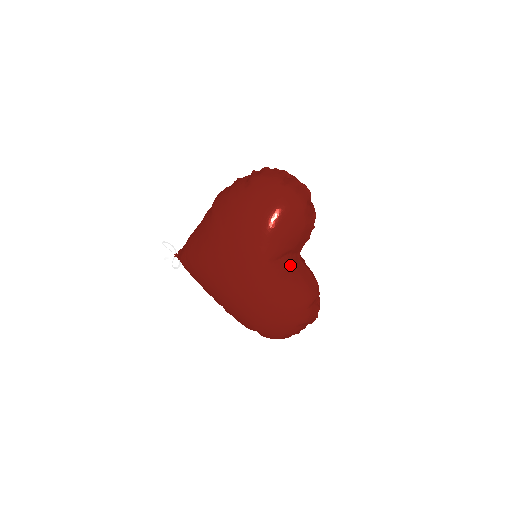
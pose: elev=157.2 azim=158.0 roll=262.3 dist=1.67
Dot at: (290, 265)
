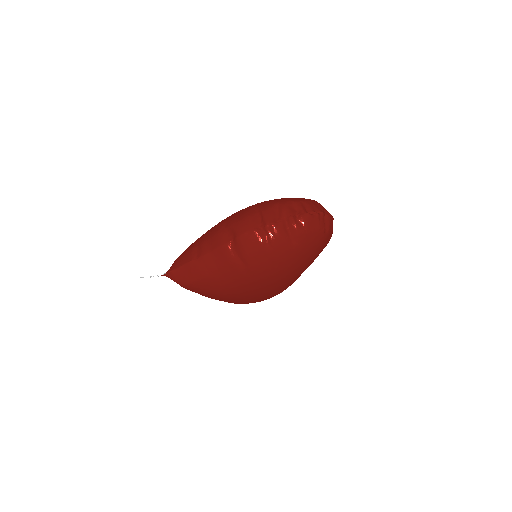
Dot at: occluded
